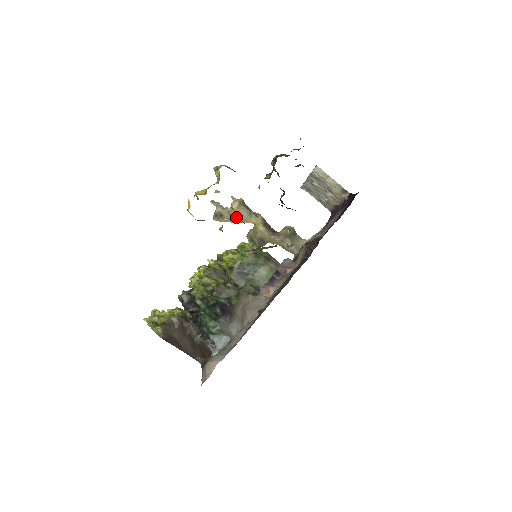
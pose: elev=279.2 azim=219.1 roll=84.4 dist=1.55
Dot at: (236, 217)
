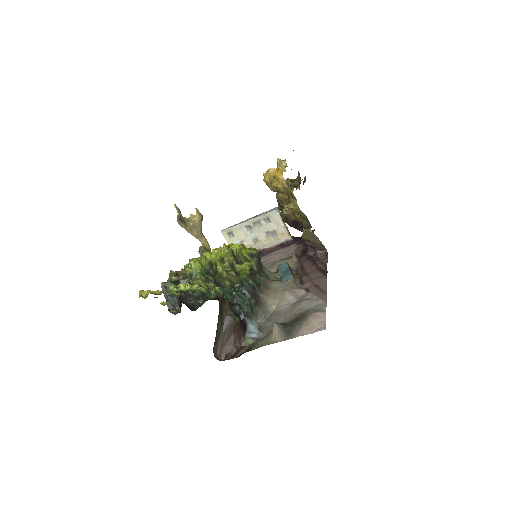
Dot at: (195, 229)
